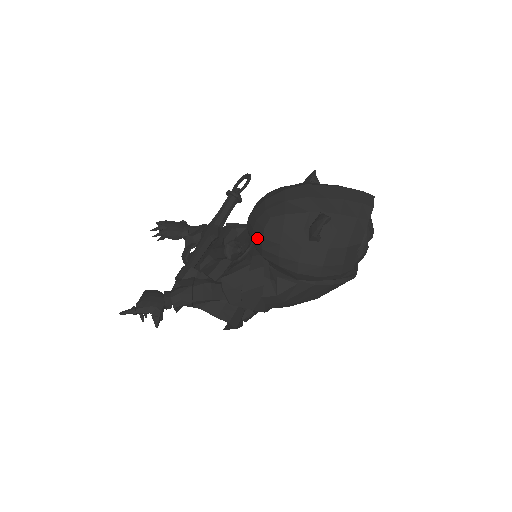
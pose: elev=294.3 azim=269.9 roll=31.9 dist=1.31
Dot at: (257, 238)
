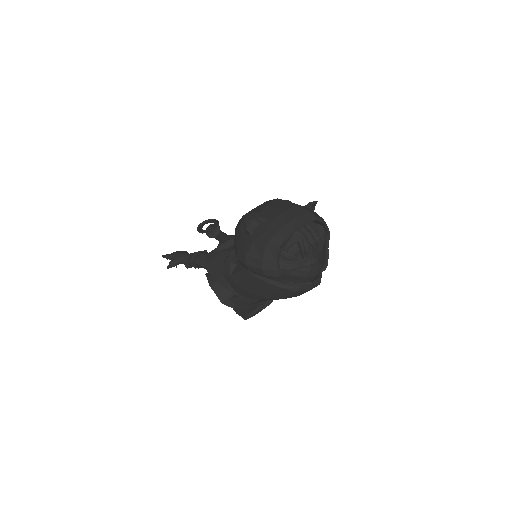
Dot at: occluded
